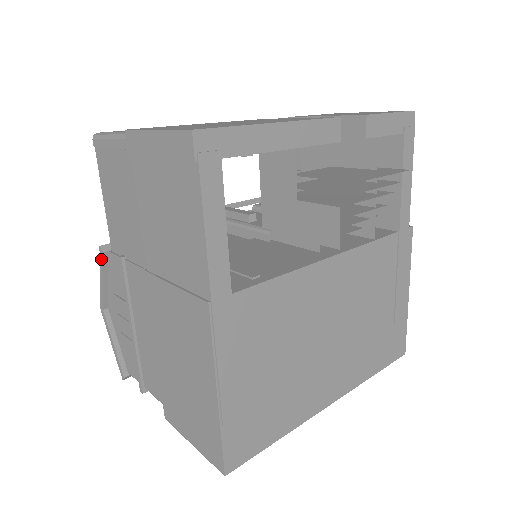
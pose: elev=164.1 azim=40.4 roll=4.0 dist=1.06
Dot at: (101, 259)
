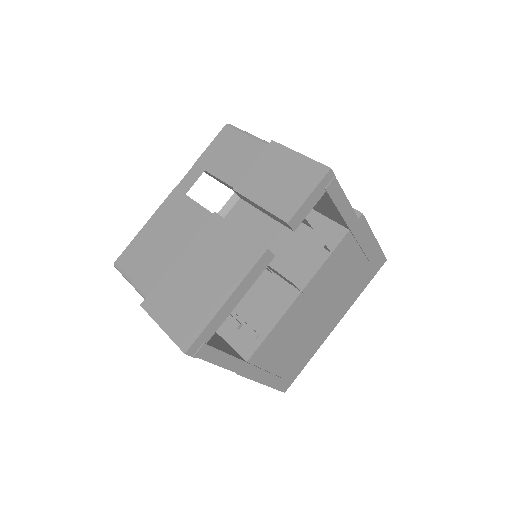
Dot at: occluded
